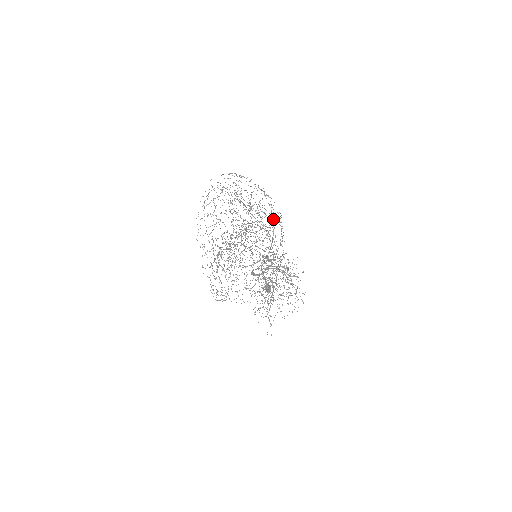
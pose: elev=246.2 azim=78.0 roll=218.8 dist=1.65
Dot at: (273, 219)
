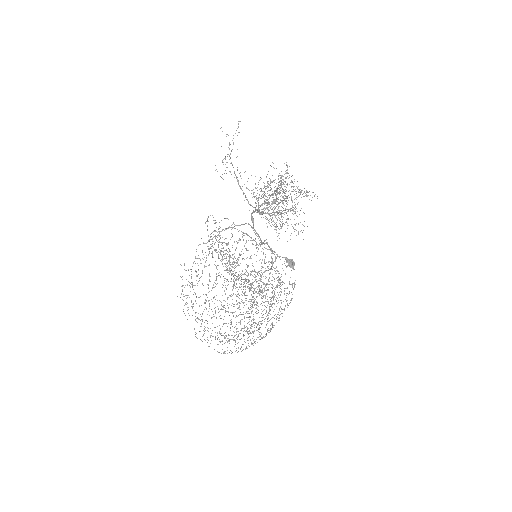
Dot at: occluded
